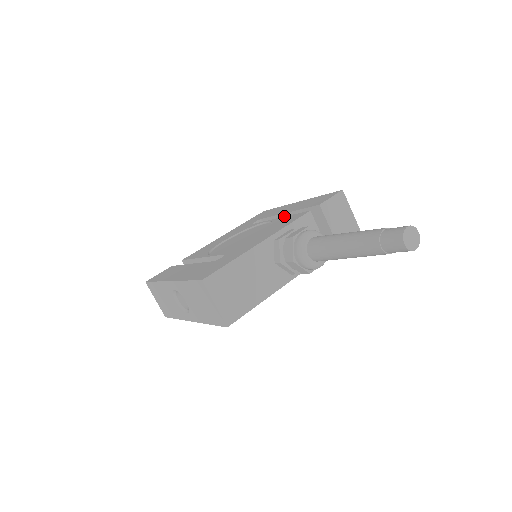
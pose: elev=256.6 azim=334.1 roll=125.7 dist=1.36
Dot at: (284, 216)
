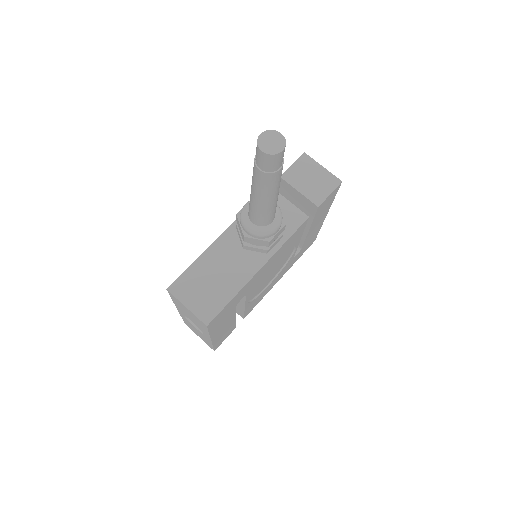
Dot at: occluded
